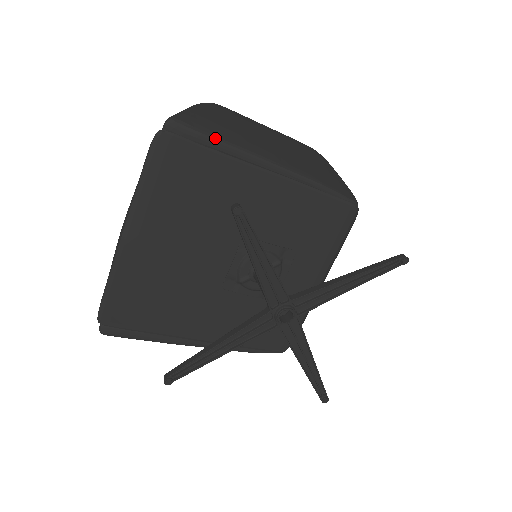
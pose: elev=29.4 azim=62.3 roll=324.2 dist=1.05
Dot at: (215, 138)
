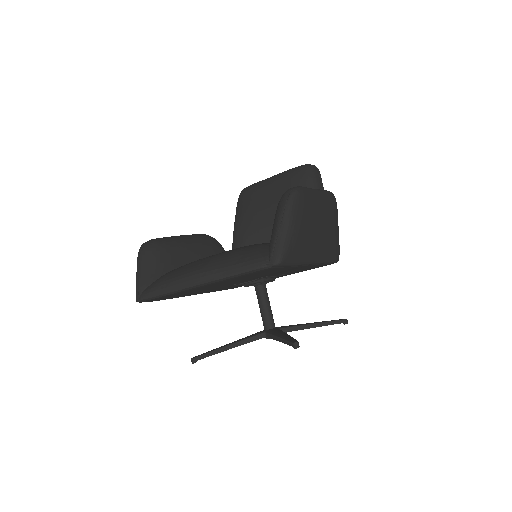
Dot at: (296, 264)
